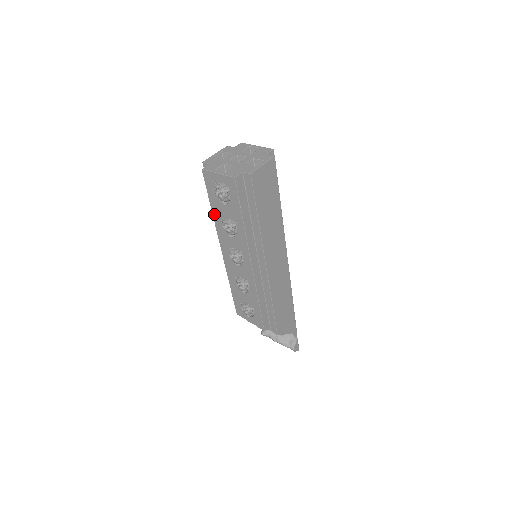
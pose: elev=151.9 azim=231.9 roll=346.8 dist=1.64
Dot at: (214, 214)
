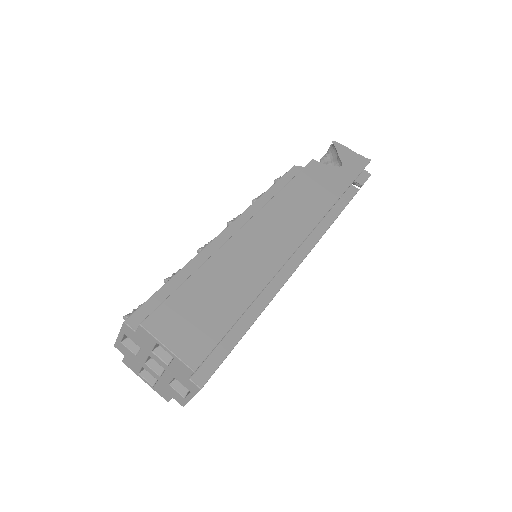
Dot at: occluded
